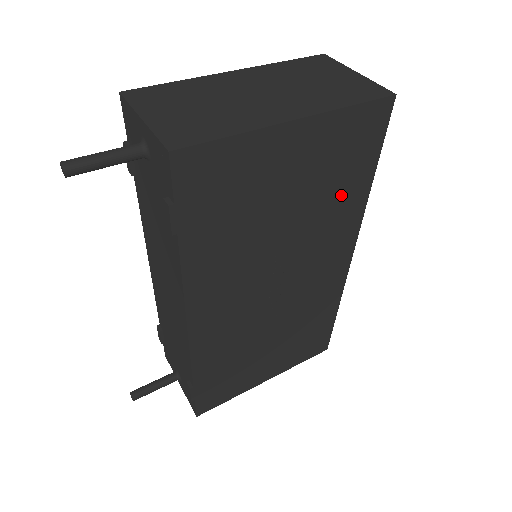
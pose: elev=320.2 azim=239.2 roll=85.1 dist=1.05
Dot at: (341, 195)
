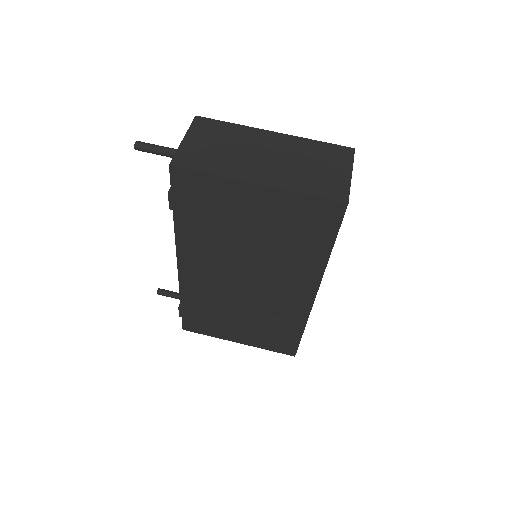
Dot at: (300, 249)
